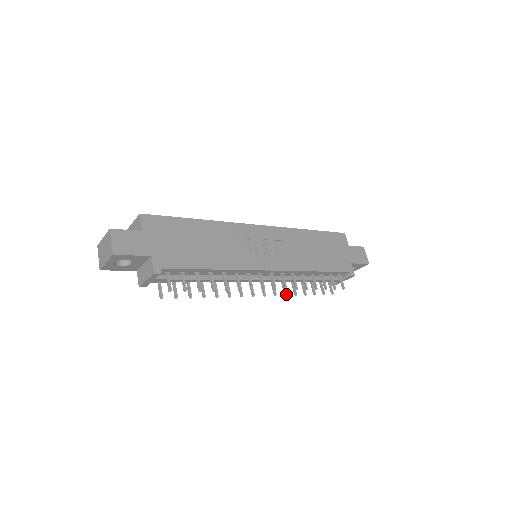
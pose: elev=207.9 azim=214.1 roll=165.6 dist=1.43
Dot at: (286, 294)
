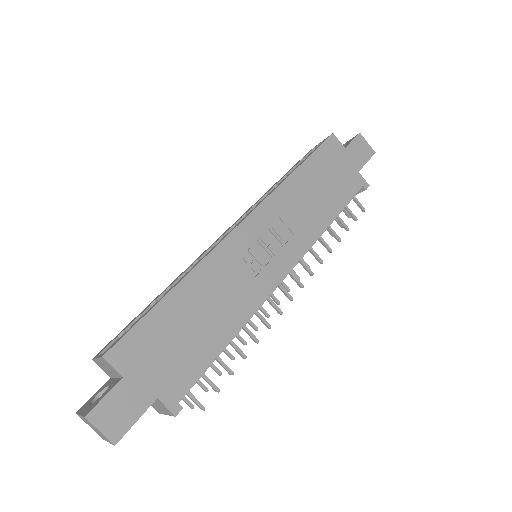
Dot at: occluded
